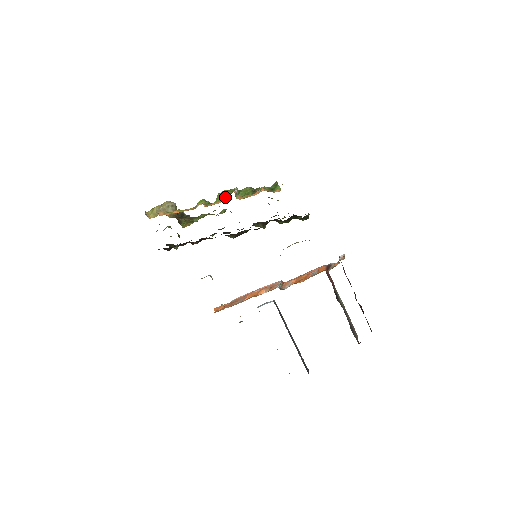
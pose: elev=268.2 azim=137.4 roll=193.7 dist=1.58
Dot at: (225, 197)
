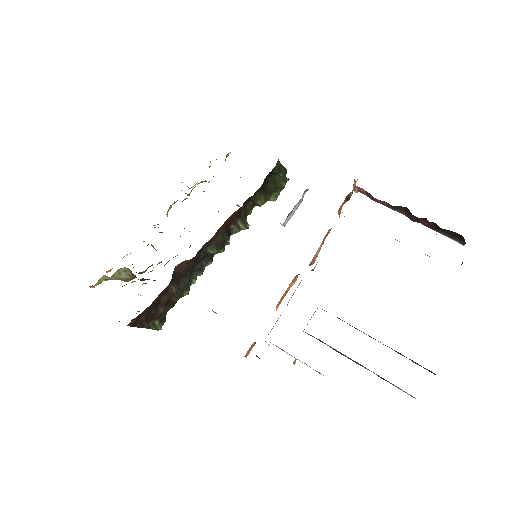
Dot at: (174, 201)
